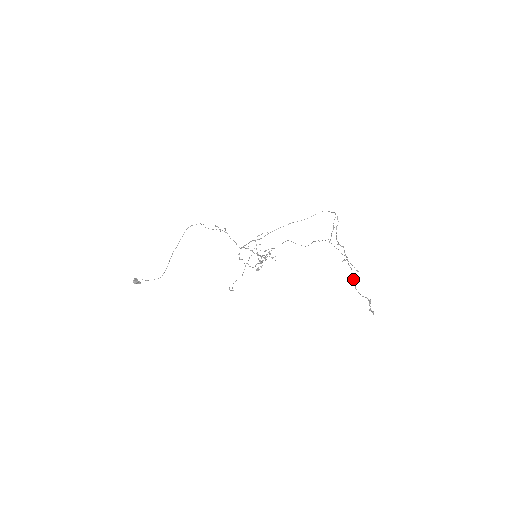
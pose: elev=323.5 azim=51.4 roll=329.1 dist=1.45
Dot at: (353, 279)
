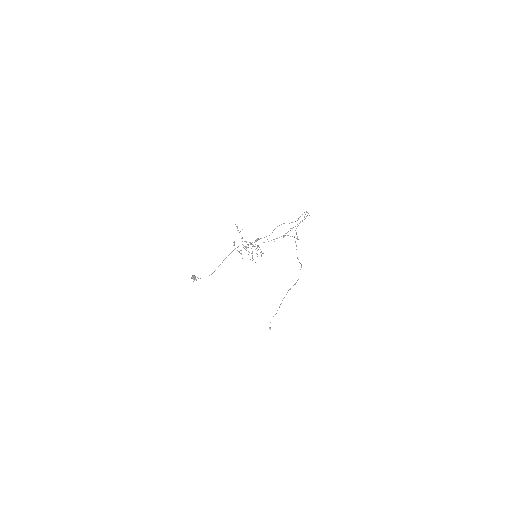
Dot at: occluded
